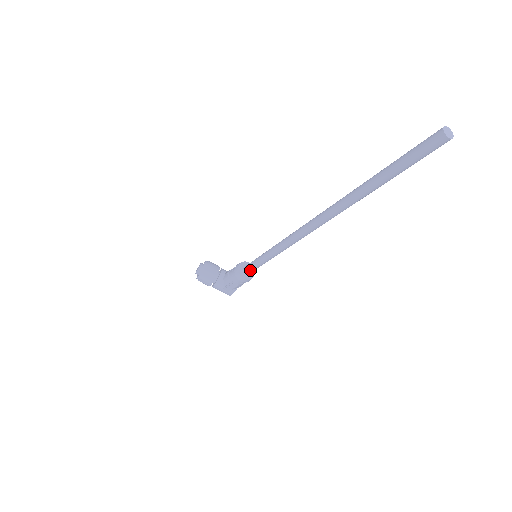
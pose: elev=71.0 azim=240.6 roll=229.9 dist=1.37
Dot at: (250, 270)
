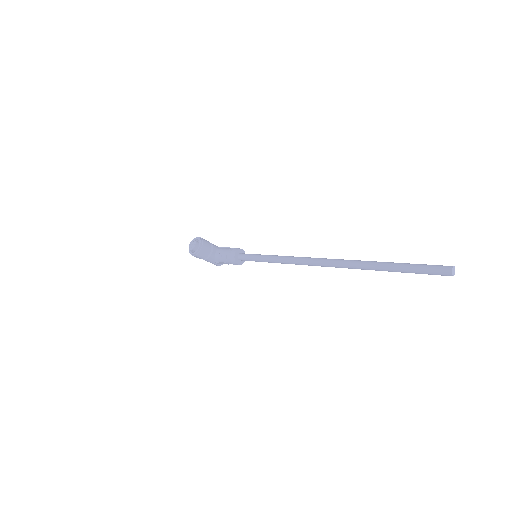
Dot at: (245, 260)
